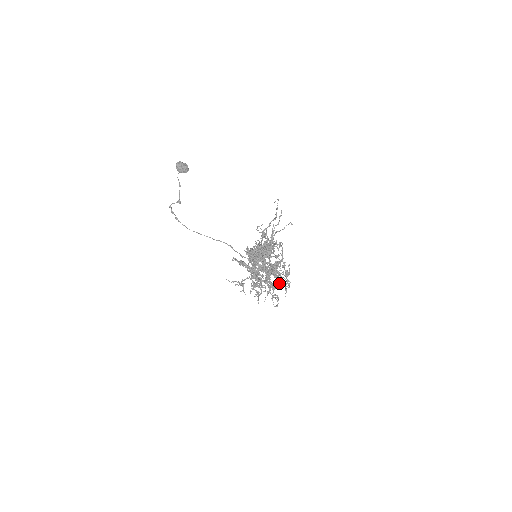
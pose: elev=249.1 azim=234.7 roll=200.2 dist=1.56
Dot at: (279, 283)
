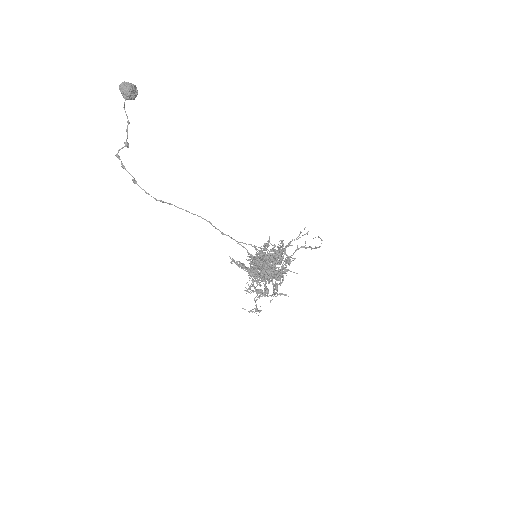
Dot at: occluded
